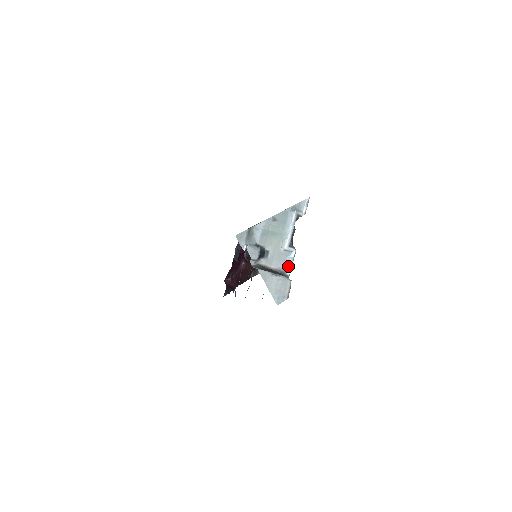
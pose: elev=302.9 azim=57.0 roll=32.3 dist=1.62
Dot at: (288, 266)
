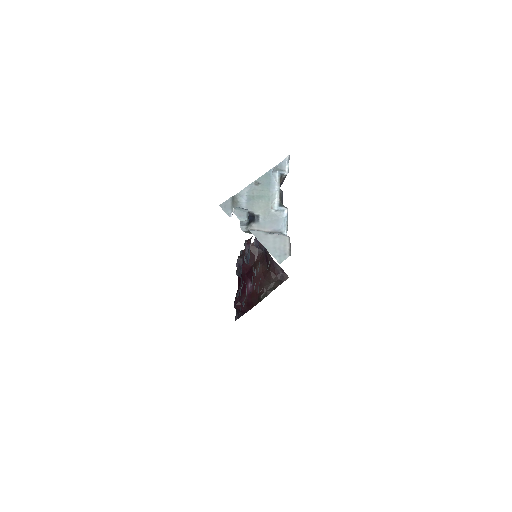
Dot at: (283, 226)
